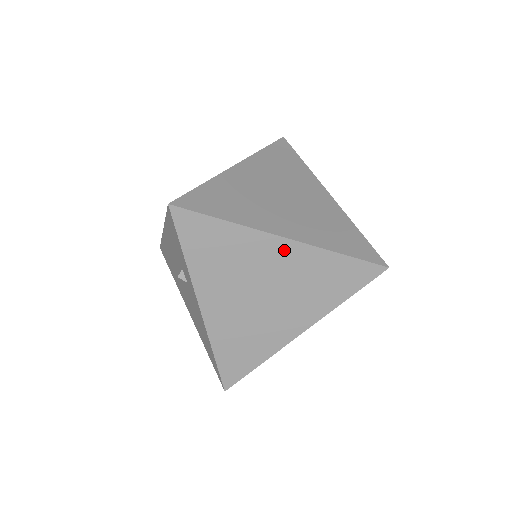
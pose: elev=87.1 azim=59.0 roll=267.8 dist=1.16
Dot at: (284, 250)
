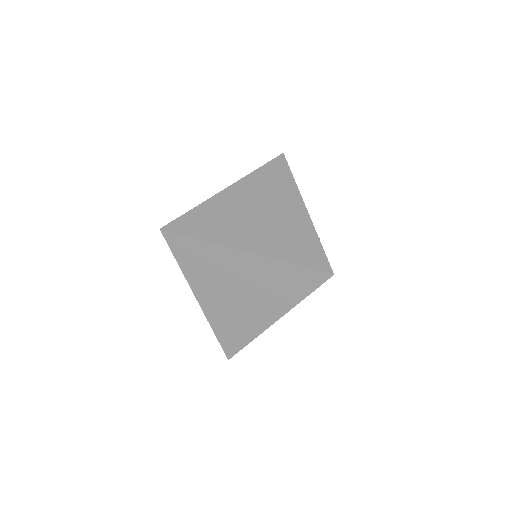
Dot at: (246, 260)
